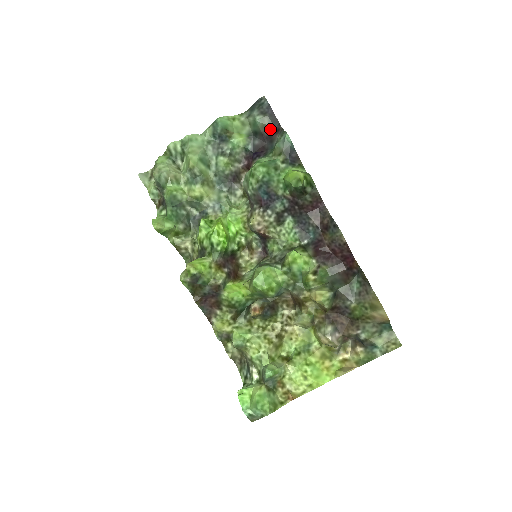
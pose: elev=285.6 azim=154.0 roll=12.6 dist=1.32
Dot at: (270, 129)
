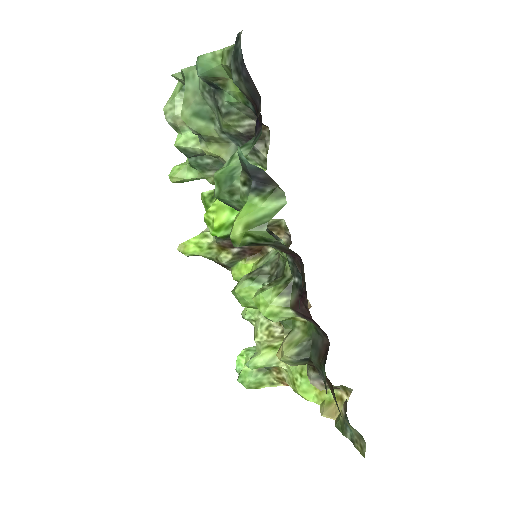
Dot at: (252, 101)
